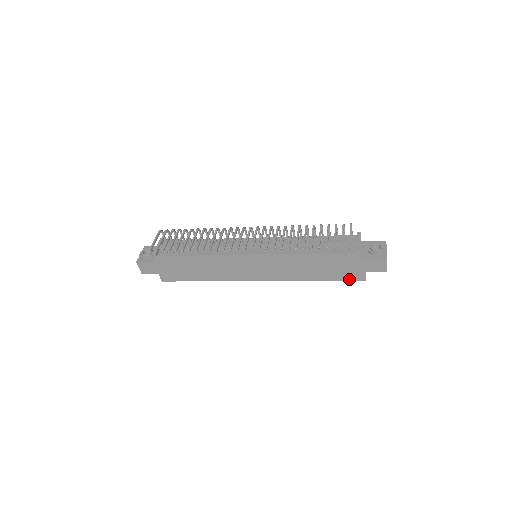
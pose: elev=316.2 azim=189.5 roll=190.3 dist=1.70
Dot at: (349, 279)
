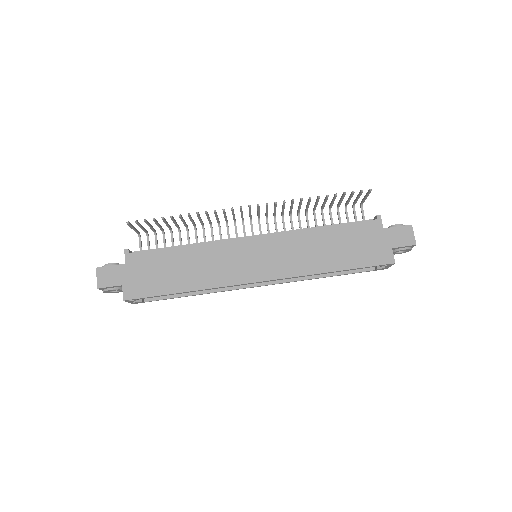
Dot at: (375, 263)
